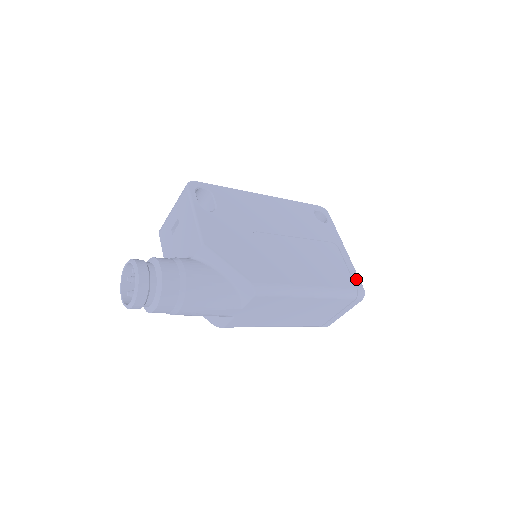
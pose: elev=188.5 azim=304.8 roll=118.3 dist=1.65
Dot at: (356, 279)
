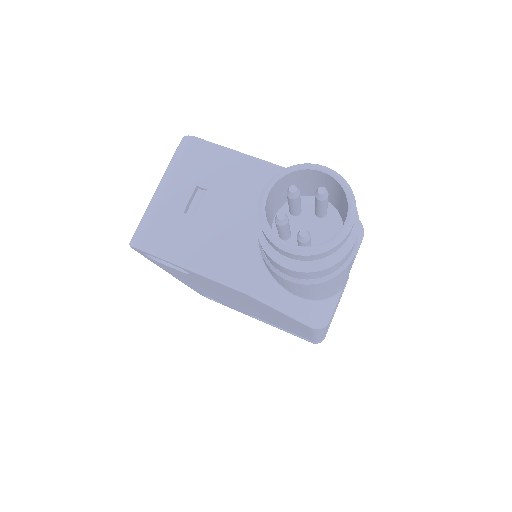
Dot at: occluded
